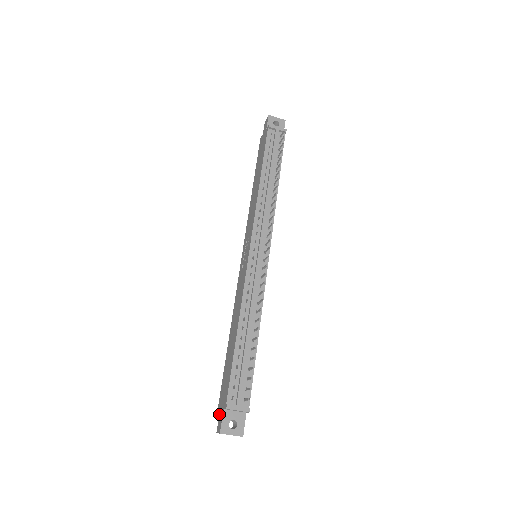
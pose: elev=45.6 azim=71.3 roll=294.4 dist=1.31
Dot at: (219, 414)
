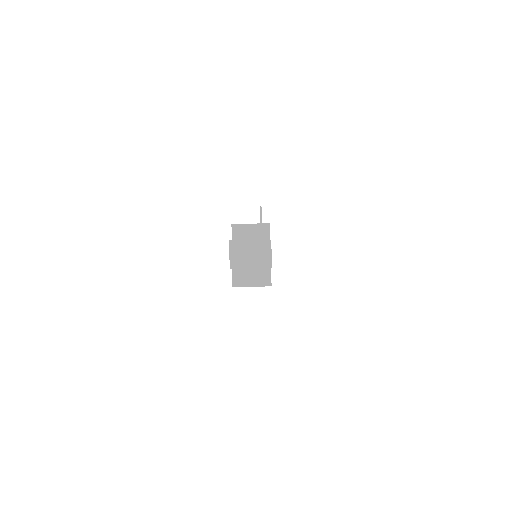
Dot at: occluded
